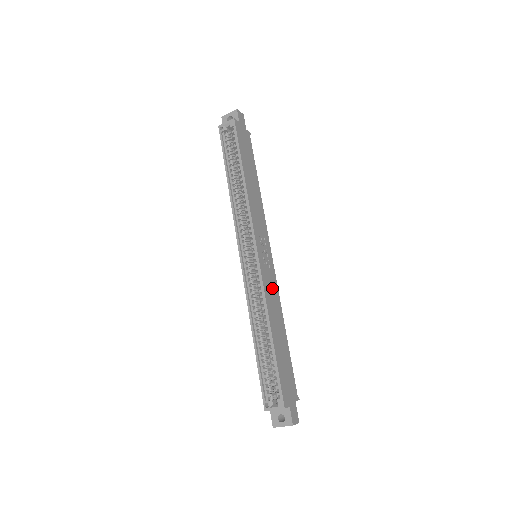
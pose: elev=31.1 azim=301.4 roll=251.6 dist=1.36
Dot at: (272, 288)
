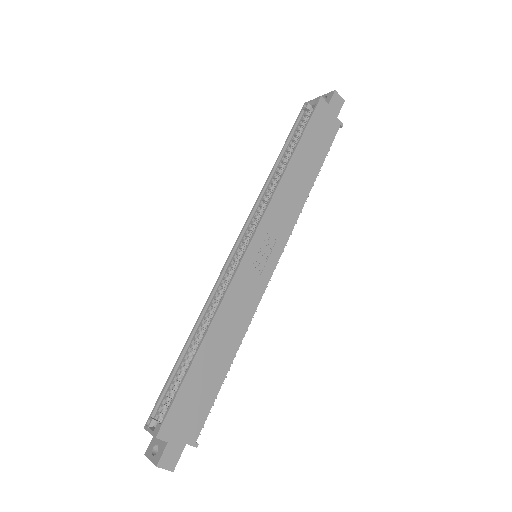
Dot at: (246, 298)
